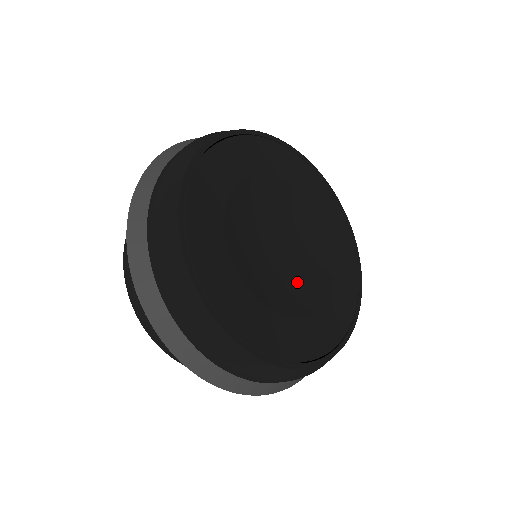
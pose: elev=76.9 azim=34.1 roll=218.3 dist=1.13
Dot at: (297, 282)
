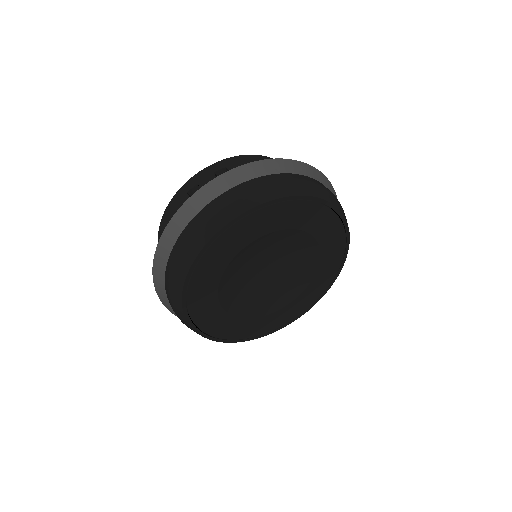
Dot at: (272, 293)
